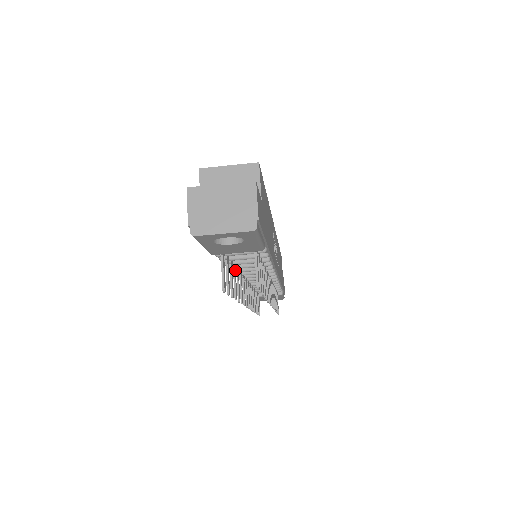
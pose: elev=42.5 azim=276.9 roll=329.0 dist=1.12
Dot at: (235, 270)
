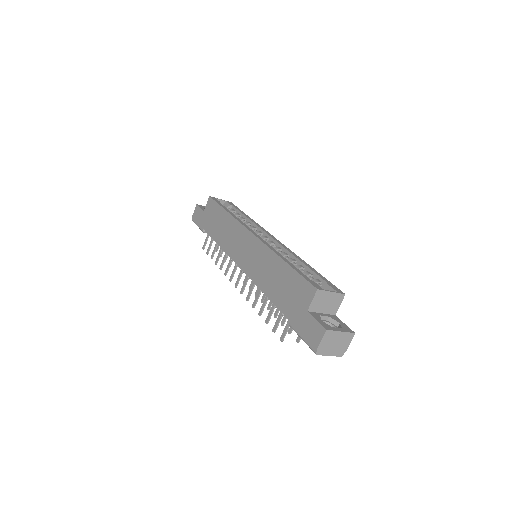
Dot at: occluded
